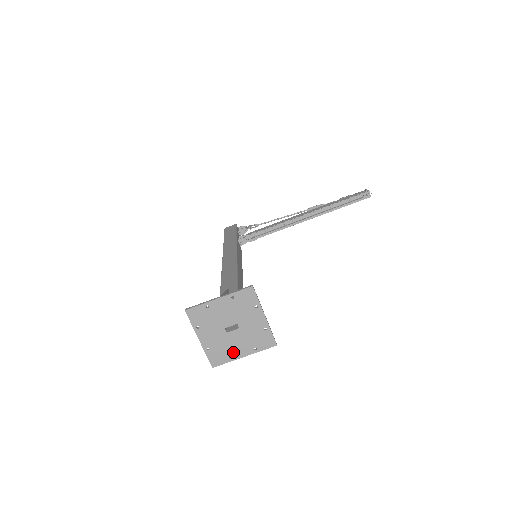
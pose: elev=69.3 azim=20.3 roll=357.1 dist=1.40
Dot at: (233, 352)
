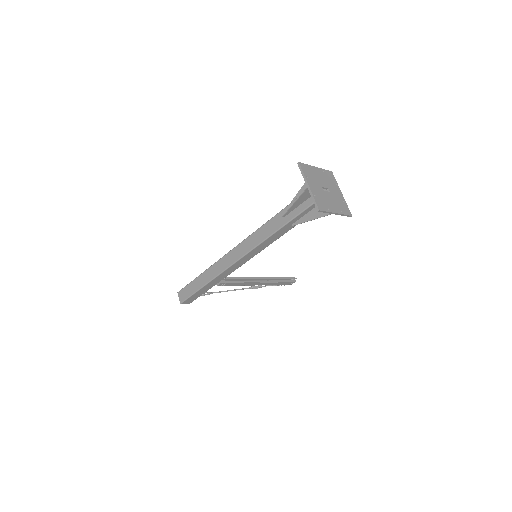
Dot at: (329, 206)
